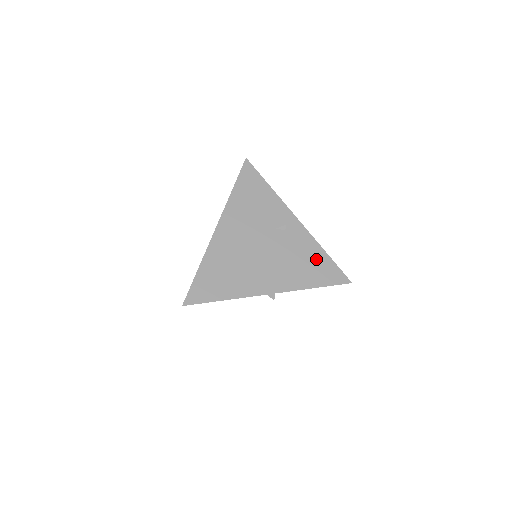
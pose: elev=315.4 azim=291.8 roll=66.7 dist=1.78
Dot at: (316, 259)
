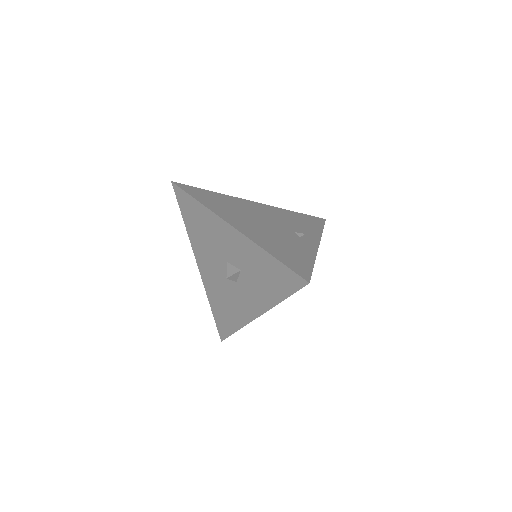
Dot at: (300, 256)
